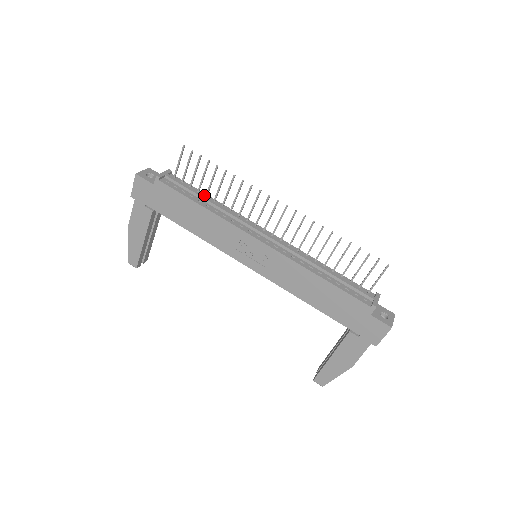
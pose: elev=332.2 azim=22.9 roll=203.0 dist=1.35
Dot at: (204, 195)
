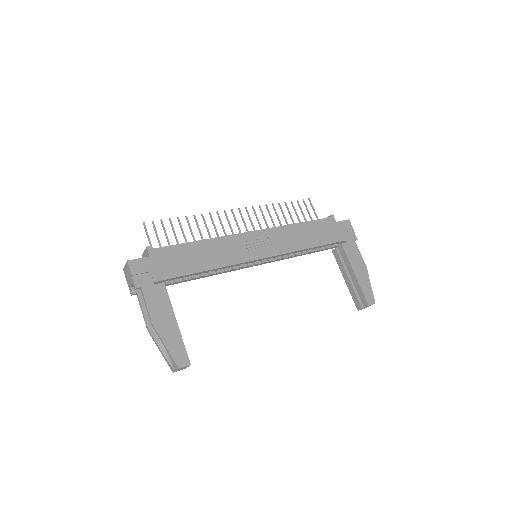
Dot at: occluded
